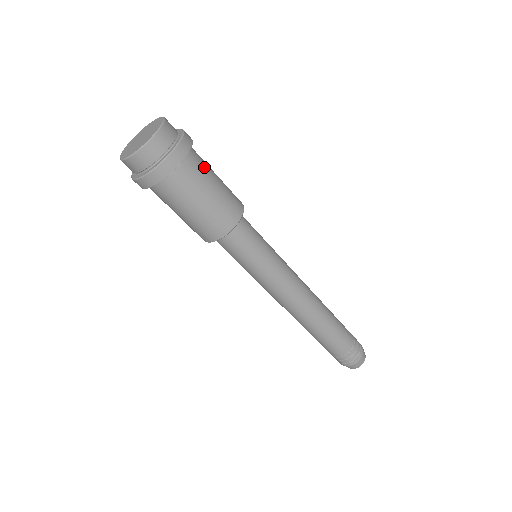
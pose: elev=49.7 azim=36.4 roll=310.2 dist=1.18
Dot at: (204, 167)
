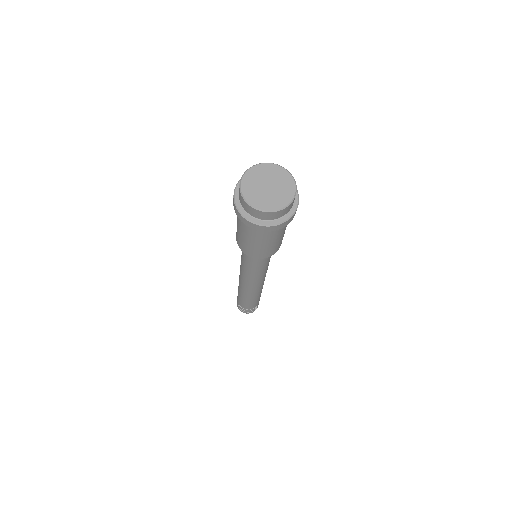
Dot at: occluded
